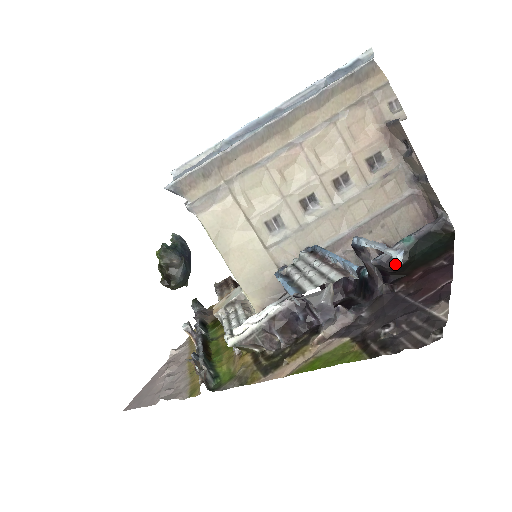
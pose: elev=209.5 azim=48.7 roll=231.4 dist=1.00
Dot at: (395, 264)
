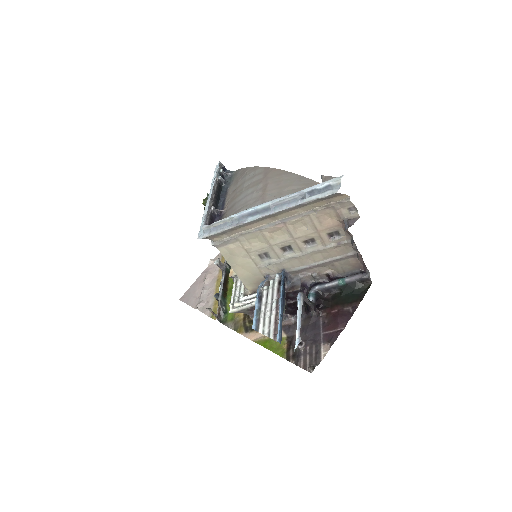
Dot at: (331, 292)
